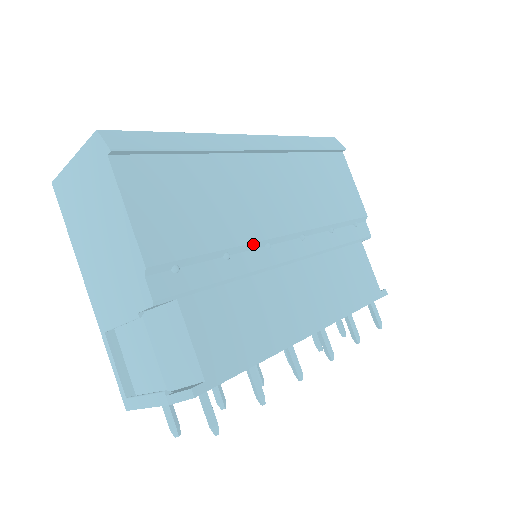
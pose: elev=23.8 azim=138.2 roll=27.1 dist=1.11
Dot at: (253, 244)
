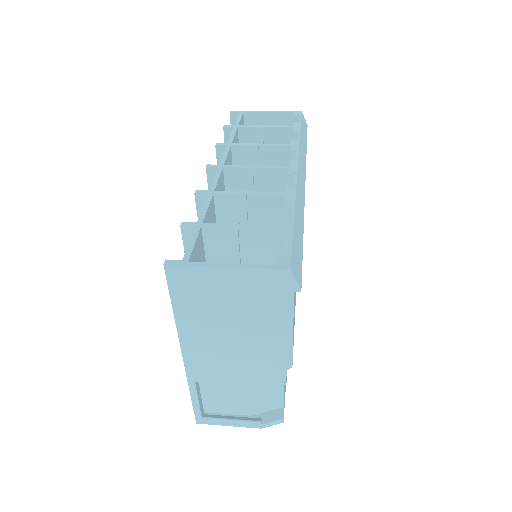
Dot at: occluded
